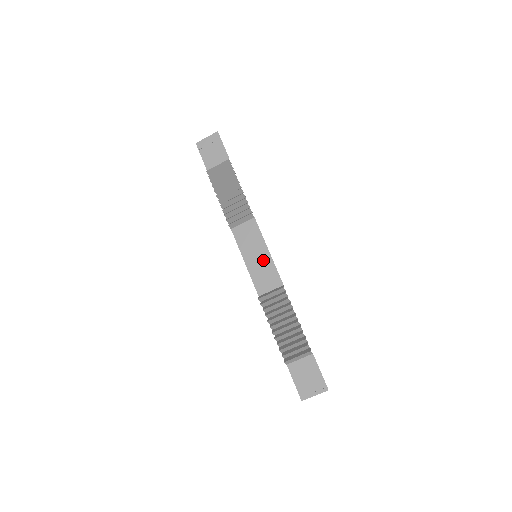
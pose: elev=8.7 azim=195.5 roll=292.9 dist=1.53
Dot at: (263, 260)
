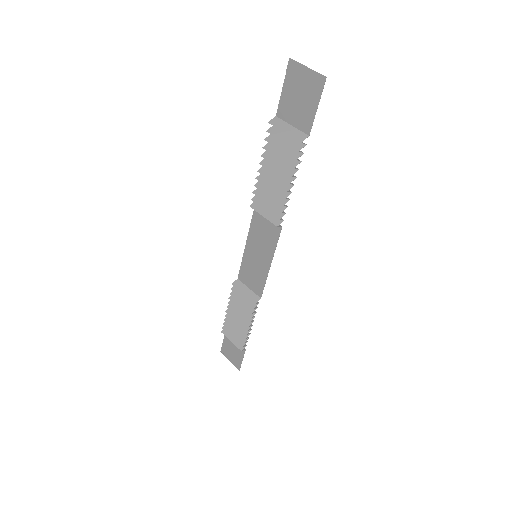
Dot at: (260, 264)
